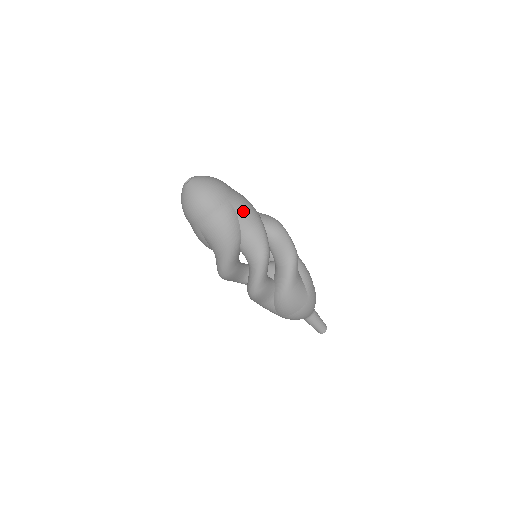
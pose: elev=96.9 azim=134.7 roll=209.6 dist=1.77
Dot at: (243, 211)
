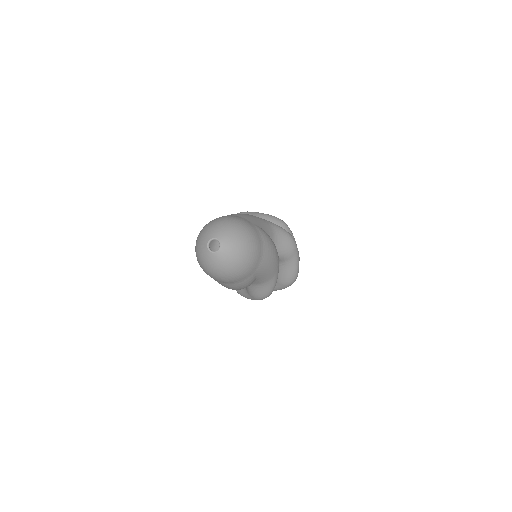
Dot at: (264, 274)
